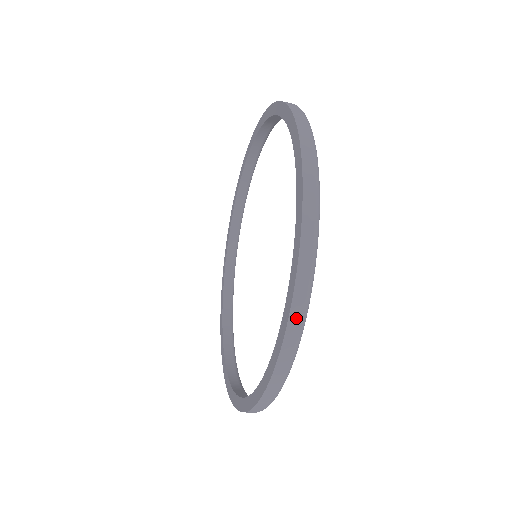
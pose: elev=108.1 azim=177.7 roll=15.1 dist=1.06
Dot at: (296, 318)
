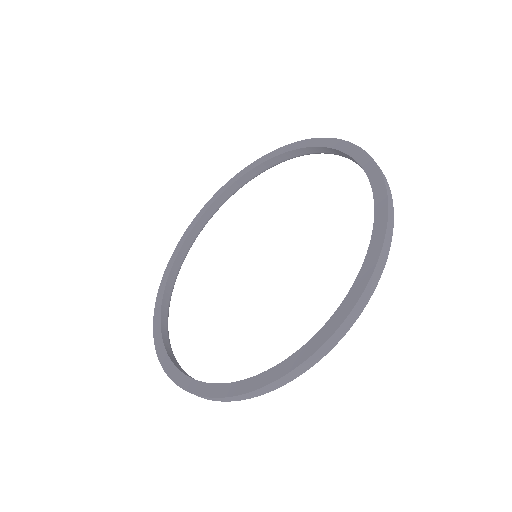
Dot at: (391, 217)
